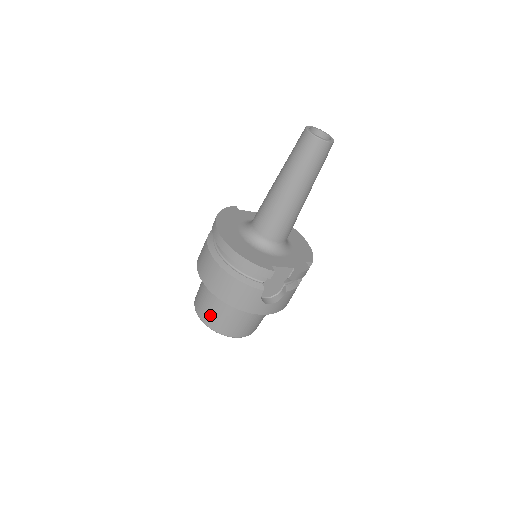
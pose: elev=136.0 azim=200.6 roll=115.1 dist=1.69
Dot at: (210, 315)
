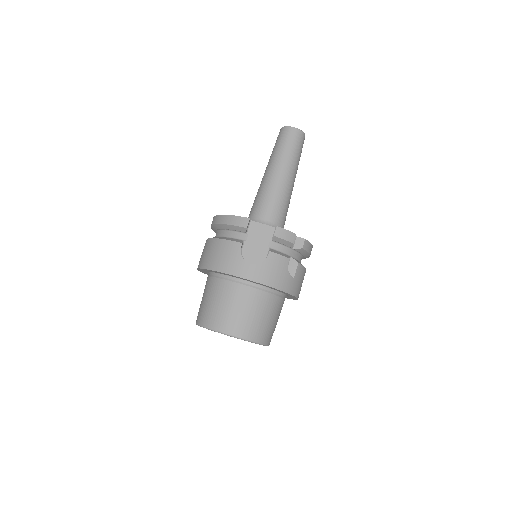
Dot at: (203, 309)
